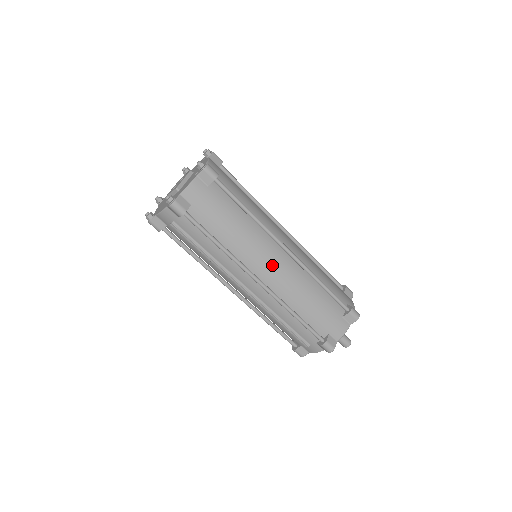
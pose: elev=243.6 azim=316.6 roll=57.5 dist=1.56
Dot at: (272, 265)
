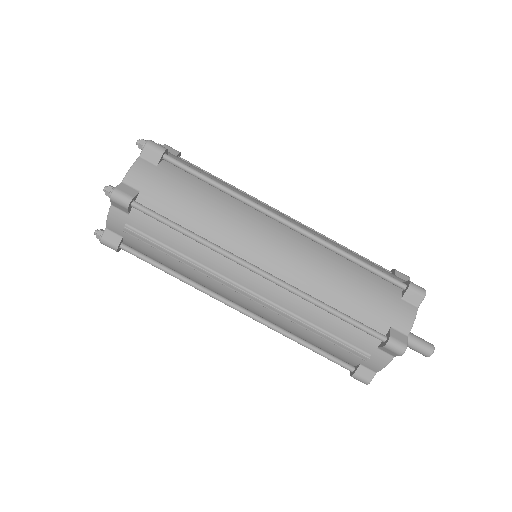
Dot at: (272, 245)
